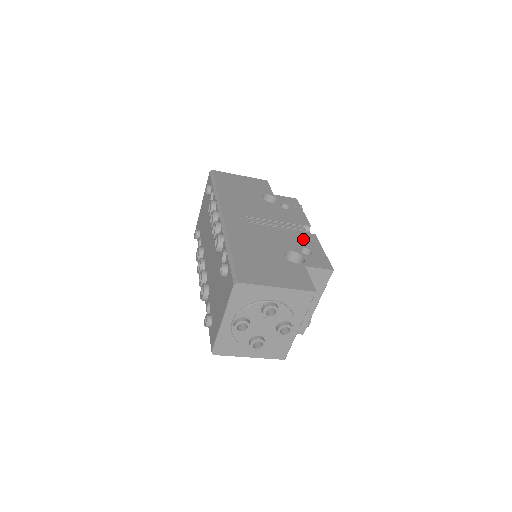
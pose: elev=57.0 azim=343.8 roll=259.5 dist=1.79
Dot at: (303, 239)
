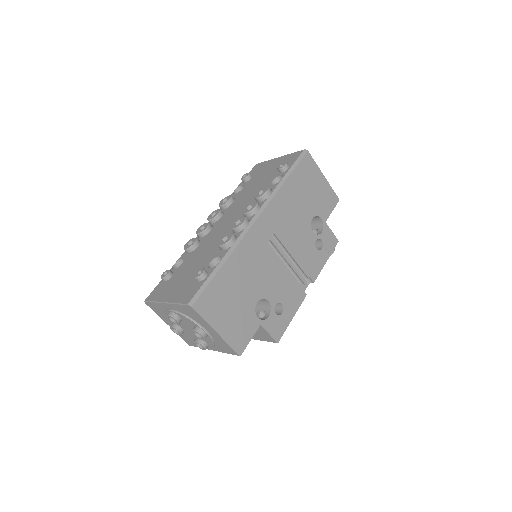
Dot at: (291, 293)
